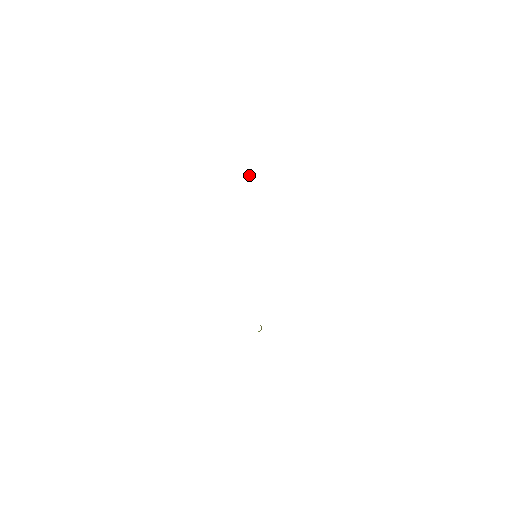
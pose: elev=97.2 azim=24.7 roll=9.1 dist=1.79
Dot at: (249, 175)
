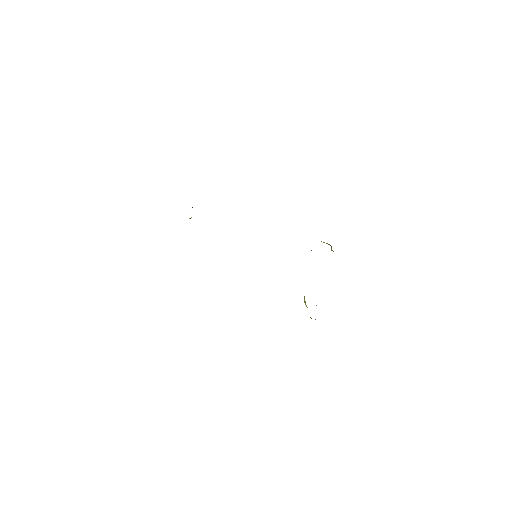
Dot at: (190, 218)
